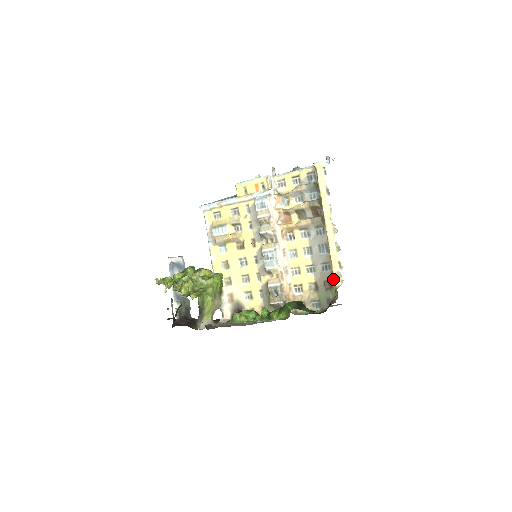
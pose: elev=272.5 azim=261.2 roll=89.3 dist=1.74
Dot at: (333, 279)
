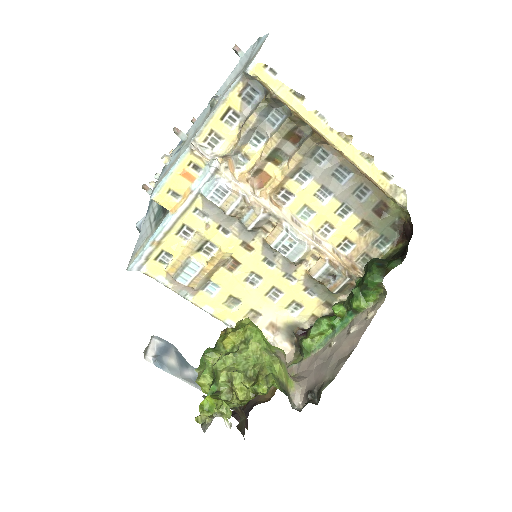
Dot at: (382, 198)
